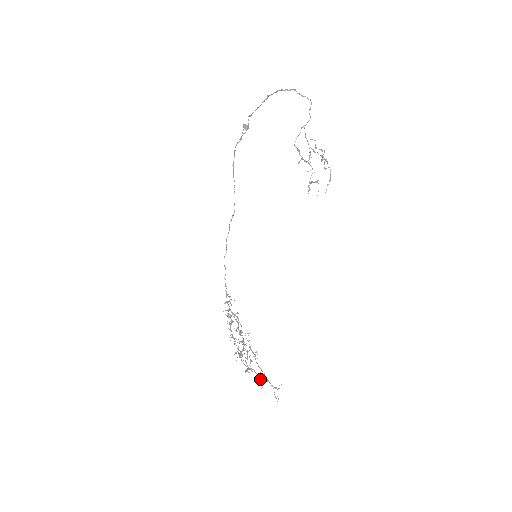
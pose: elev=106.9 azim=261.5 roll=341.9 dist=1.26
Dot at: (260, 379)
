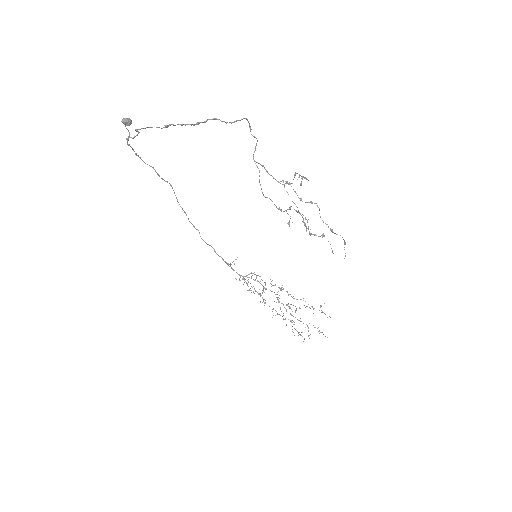
Dot at: occluded
